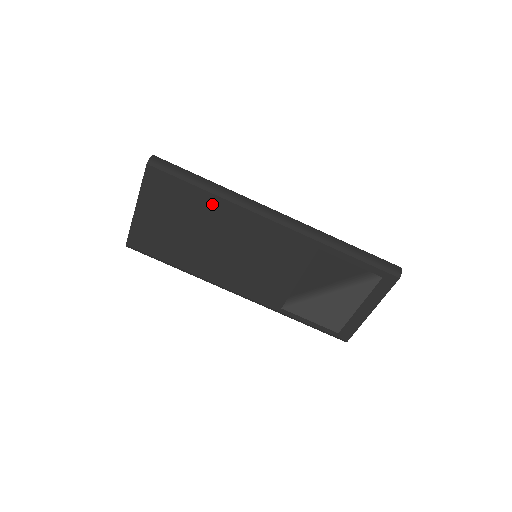
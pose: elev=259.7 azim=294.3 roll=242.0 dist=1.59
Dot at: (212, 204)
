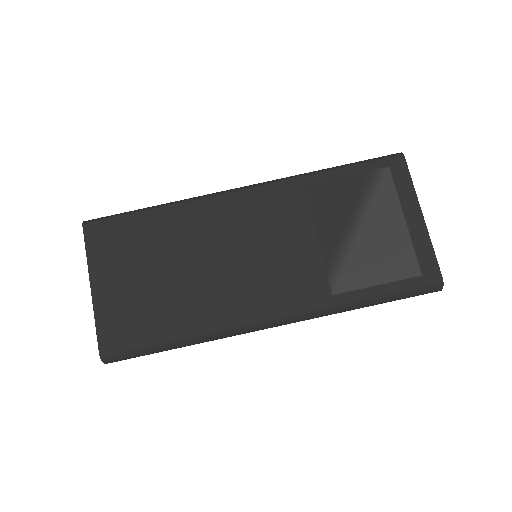
Dot at: (169, 219)
